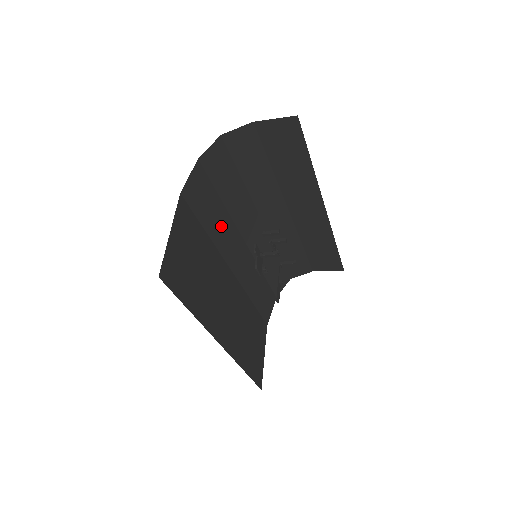
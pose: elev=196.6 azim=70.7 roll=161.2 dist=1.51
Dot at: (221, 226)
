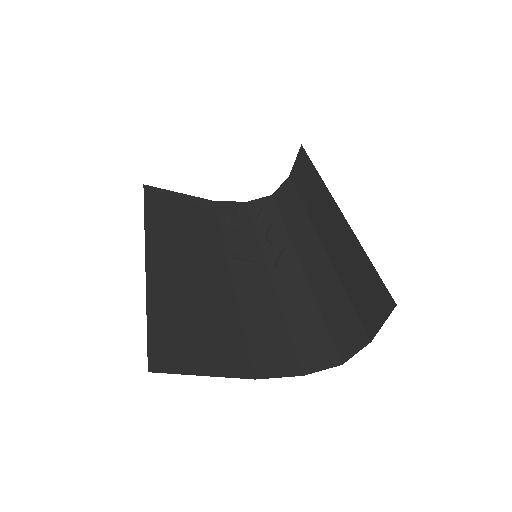
Dot at: (242, 239)
